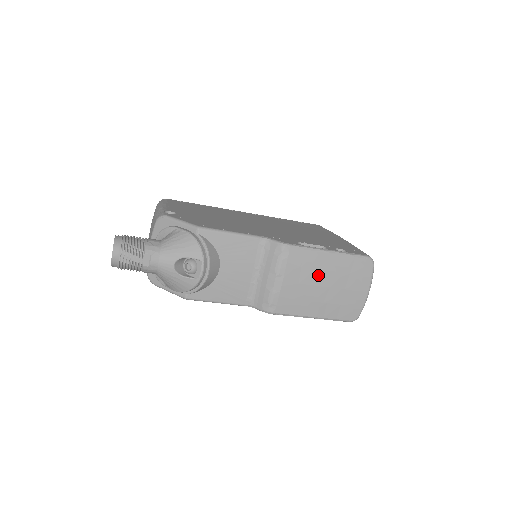
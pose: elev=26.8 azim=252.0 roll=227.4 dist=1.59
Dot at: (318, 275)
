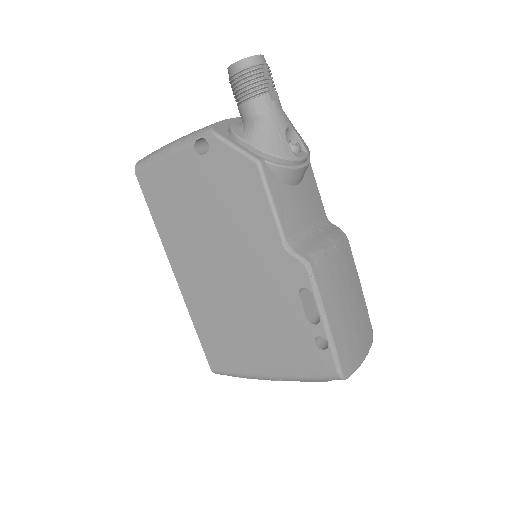
Dot at: (351, 289)
